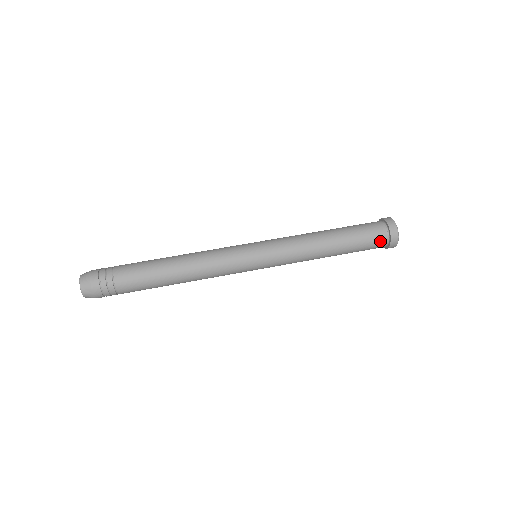
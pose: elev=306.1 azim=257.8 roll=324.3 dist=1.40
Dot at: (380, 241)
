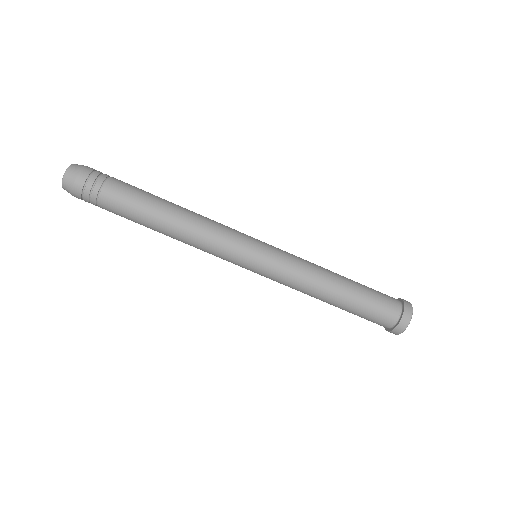
Dot at: (381, 324)
